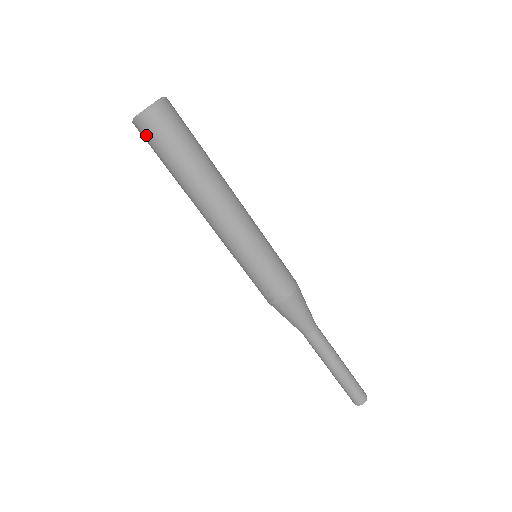
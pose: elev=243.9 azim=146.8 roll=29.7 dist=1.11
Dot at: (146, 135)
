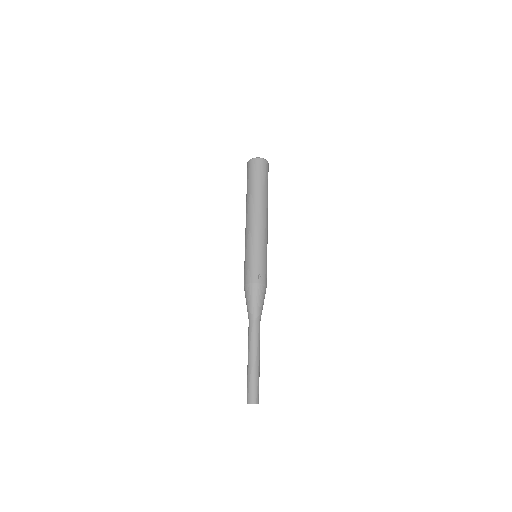
Dot at: (261, 166)
